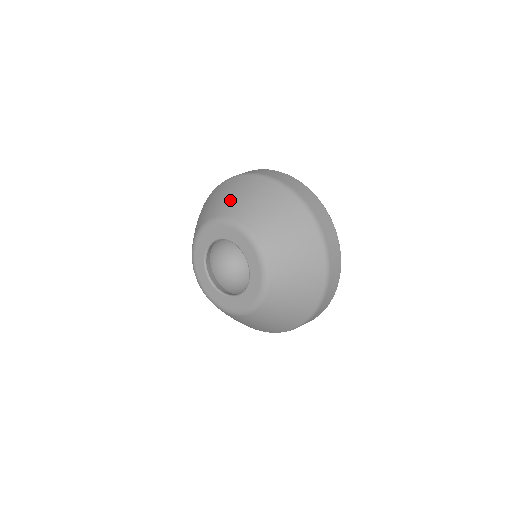
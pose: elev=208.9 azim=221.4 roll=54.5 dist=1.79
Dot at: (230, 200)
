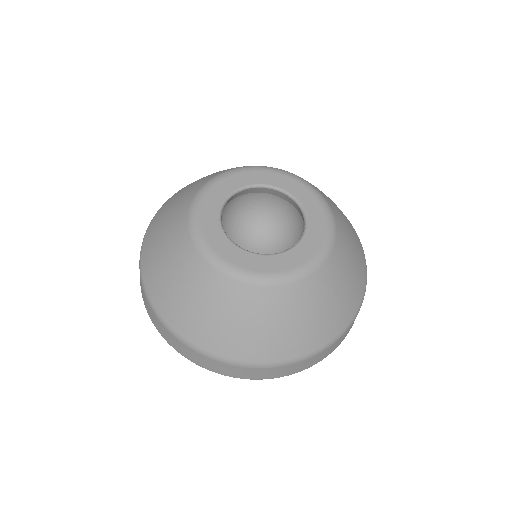
Dot at: occluded
